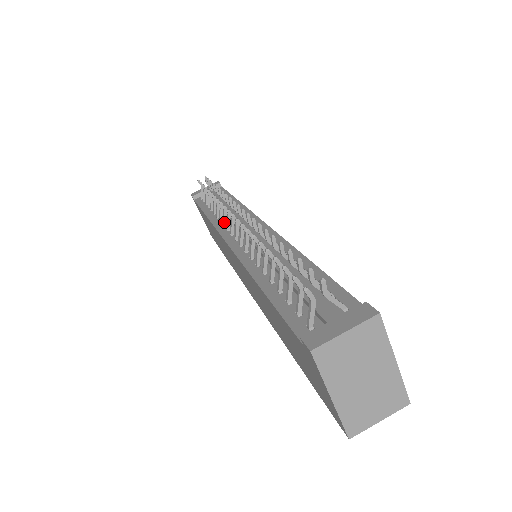
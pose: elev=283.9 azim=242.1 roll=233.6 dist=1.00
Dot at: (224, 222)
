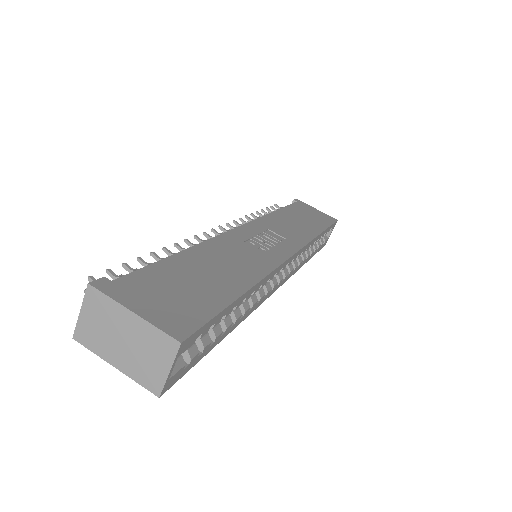
Dot at: occluded
